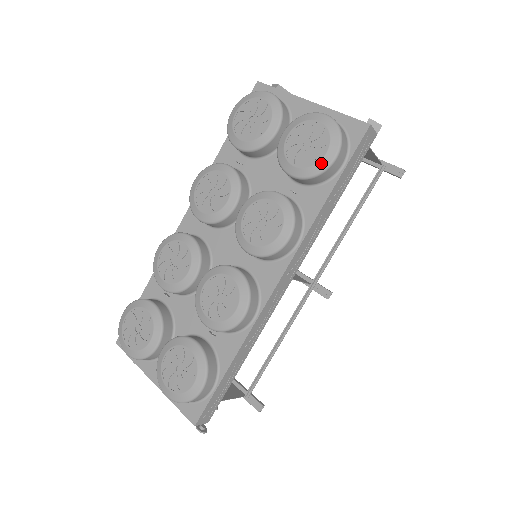
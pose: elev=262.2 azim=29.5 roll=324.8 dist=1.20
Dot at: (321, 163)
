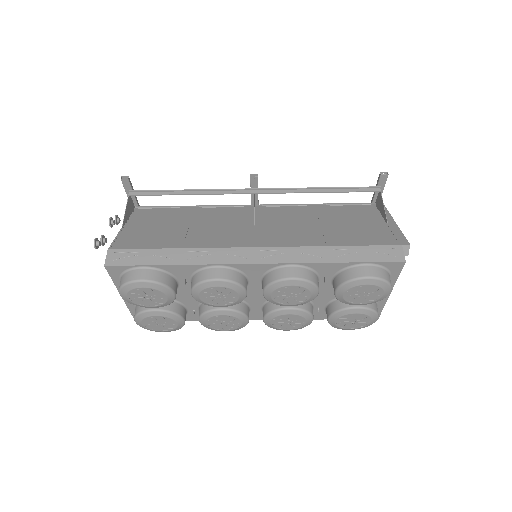
Dot at: (343, 329)
